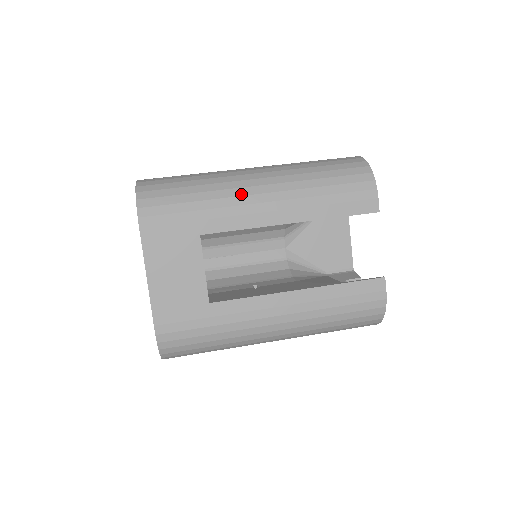
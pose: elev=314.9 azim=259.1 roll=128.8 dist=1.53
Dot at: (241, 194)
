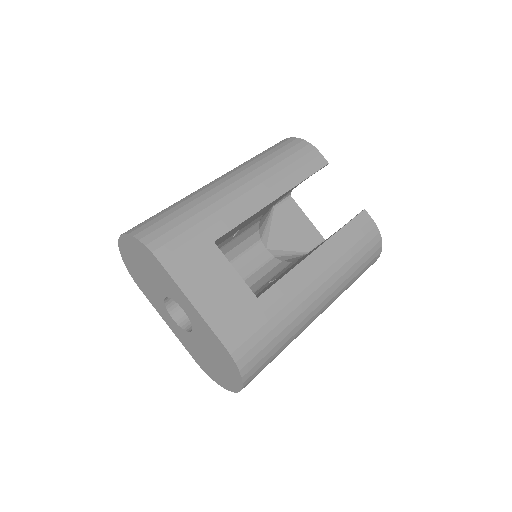
Dot at: (224, 195)
